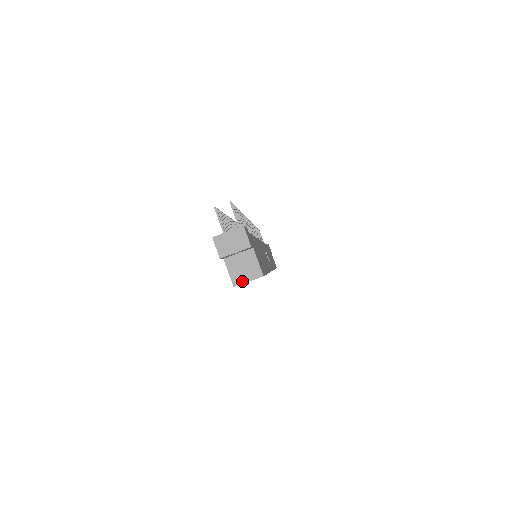
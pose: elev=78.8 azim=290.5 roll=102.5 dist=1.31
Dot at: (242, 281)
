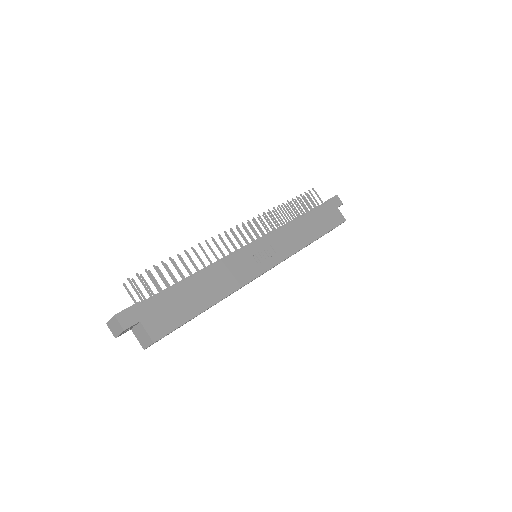
Dot at: (146, 346)
